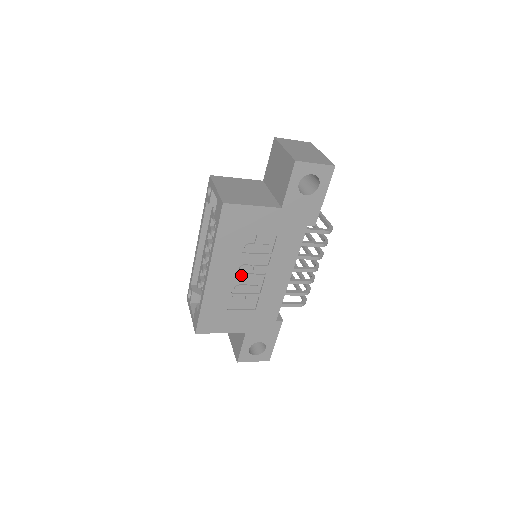
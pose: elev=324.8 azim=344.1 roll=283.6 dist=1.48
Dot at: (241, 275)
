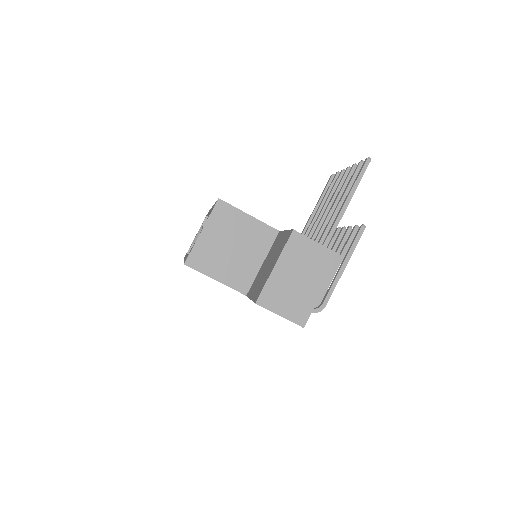
Dot at: occluded
